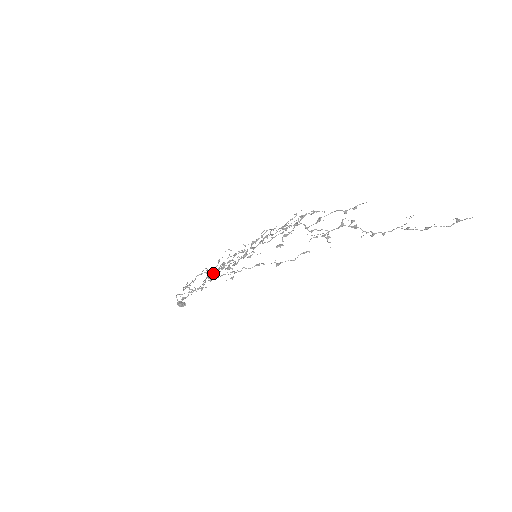
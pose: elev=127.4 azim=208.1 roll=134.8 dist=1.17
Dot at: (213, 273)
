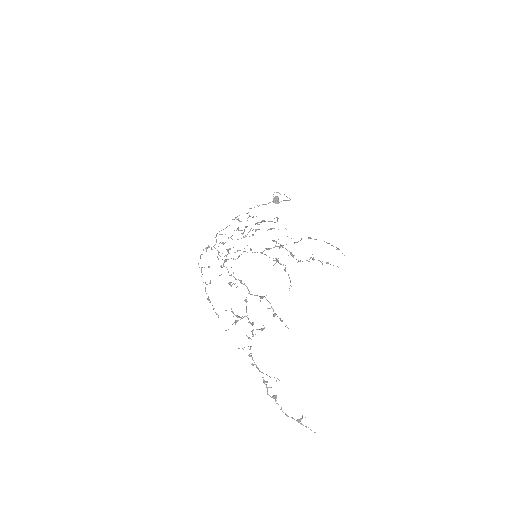
Dot at: (244, 231)
